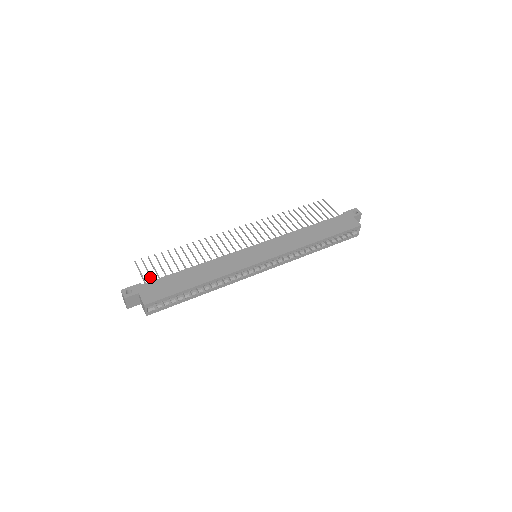
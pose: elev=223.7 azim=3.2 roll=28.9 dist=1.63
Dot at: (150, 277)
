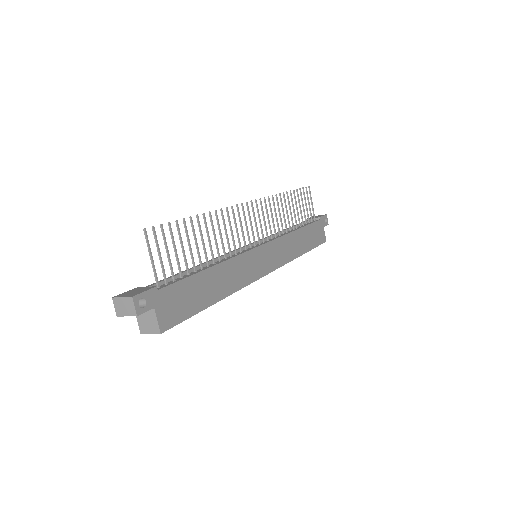
Dot at: (164, 272)
